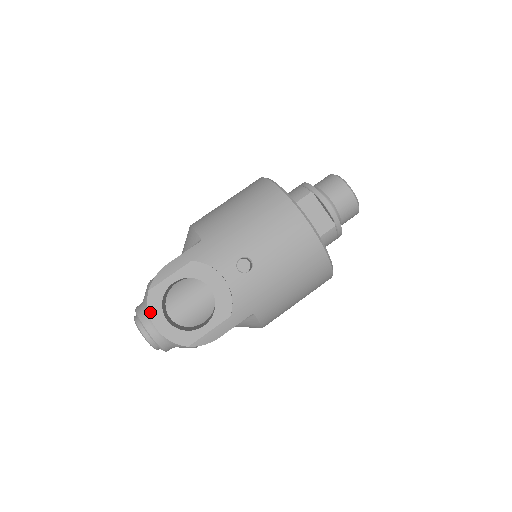
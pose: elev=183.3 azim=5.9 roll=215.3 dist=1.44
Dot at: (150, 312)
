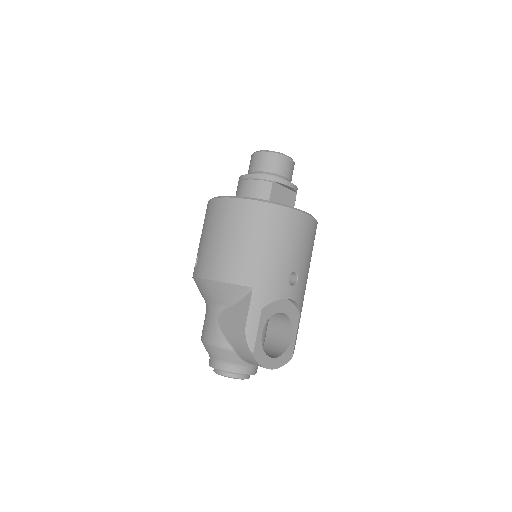
Dot at: (262, 365)
